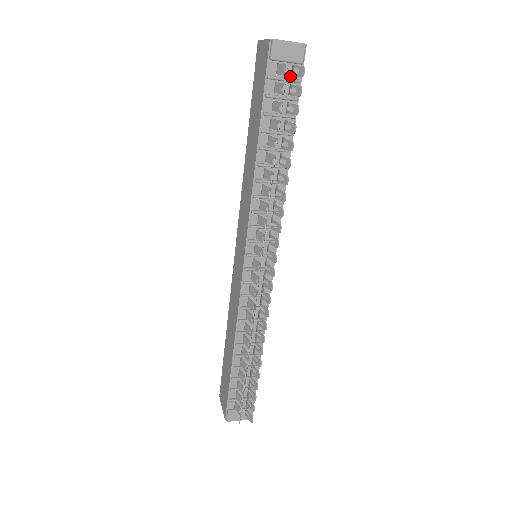
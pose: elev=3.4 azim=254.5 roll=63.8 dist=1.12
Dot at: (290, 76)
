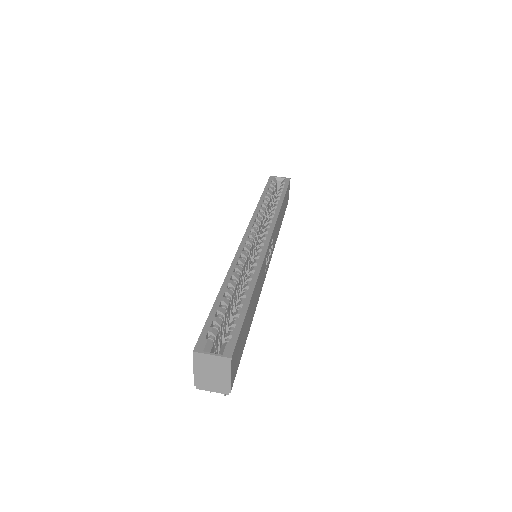
Dot at: occluded
